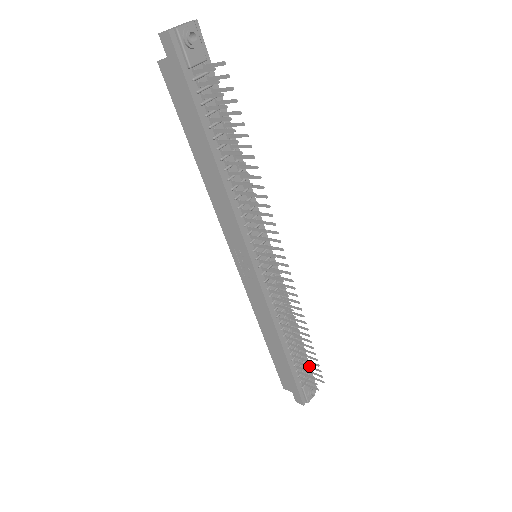
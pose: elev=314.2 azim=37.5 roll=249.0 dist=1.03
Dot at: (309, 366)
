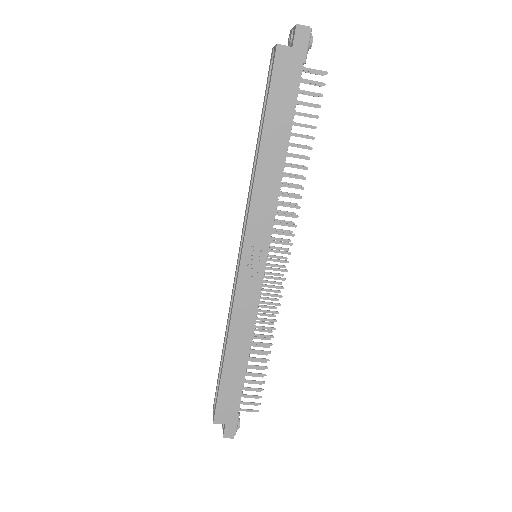
Dot at: (263, 381)
